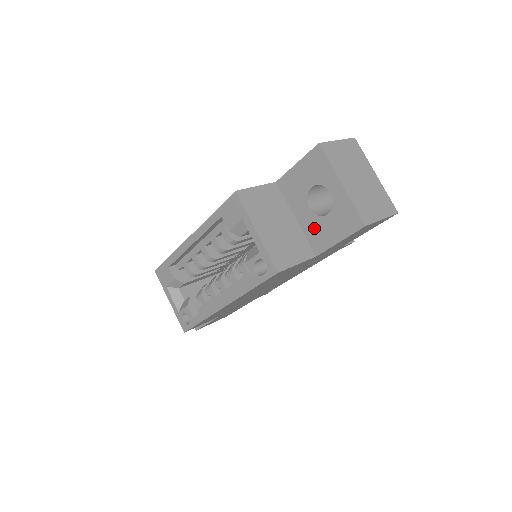
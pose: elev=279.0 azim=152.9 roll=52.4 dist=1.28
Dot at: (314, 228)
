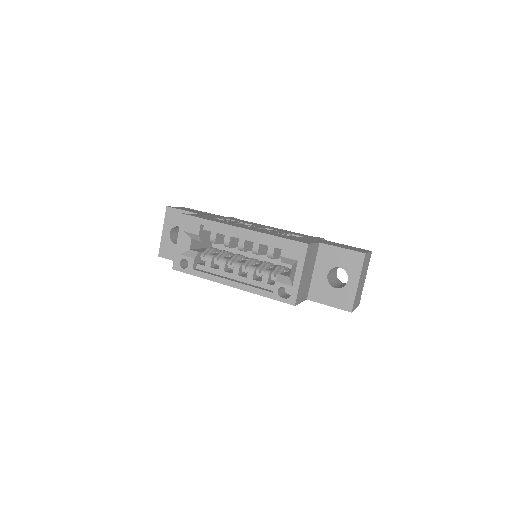
Dot at: (320, 286)
